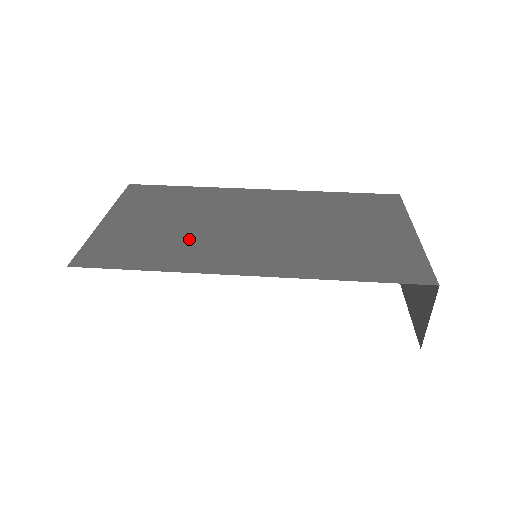
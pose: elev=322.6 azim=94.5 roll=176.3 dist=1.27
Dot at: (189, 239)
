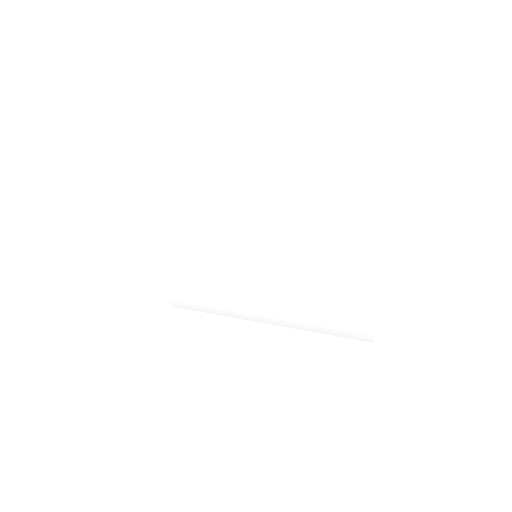
Dot at: occluded
